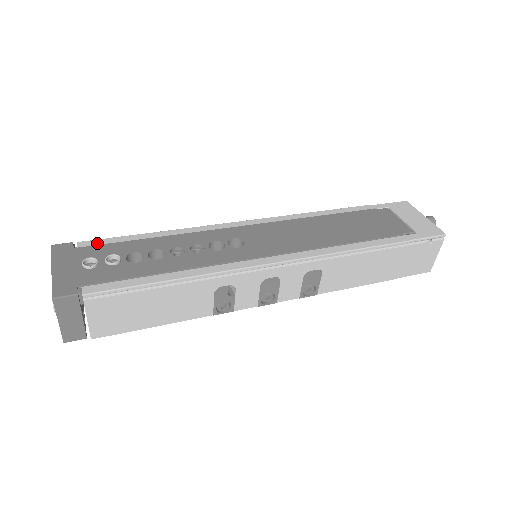
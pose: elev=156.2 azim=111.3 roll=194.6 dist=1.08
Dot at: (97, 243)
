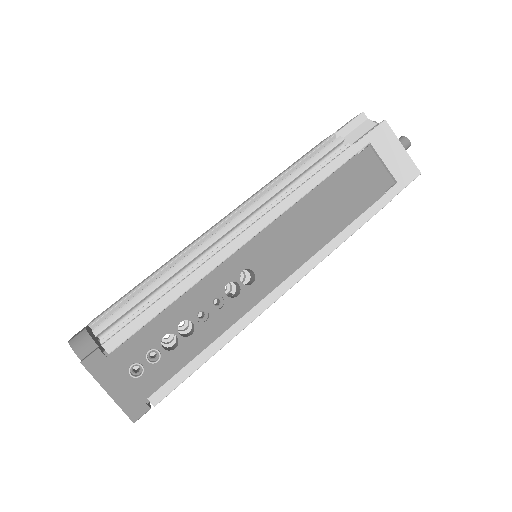
Dot at: (122, 338)
